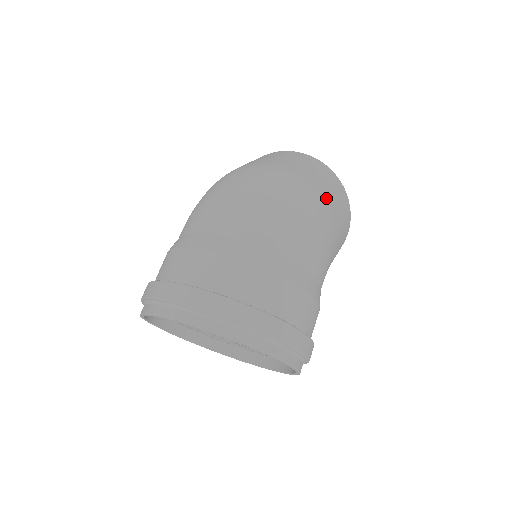
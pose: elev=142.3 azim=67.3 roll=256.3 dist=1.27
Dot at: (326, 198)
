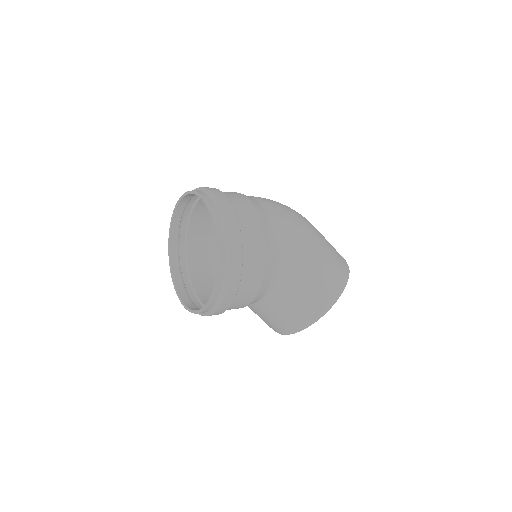
Dot at: (317, 231)
